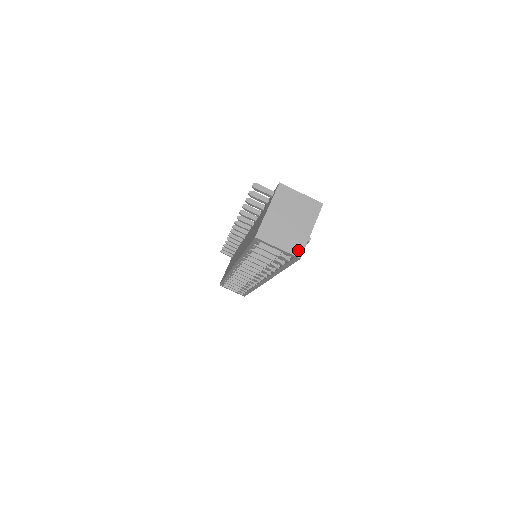
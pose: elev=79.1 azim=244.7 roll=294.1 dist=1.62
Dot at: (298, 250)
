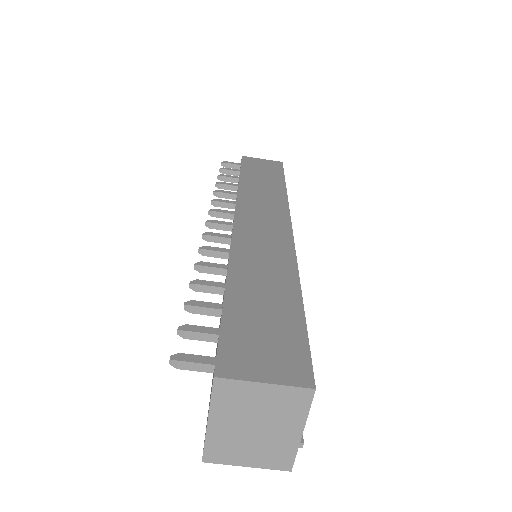
Dot at: (283, 463)
